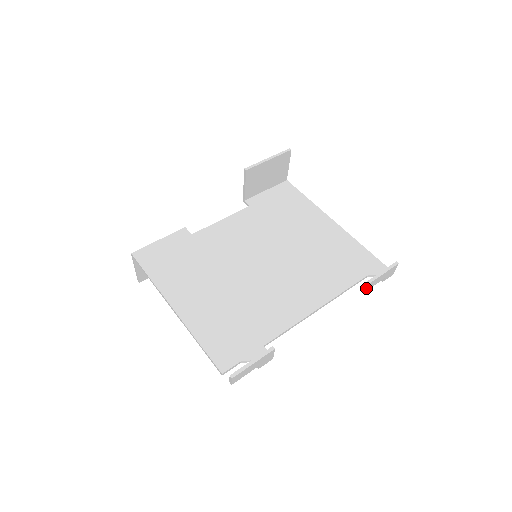
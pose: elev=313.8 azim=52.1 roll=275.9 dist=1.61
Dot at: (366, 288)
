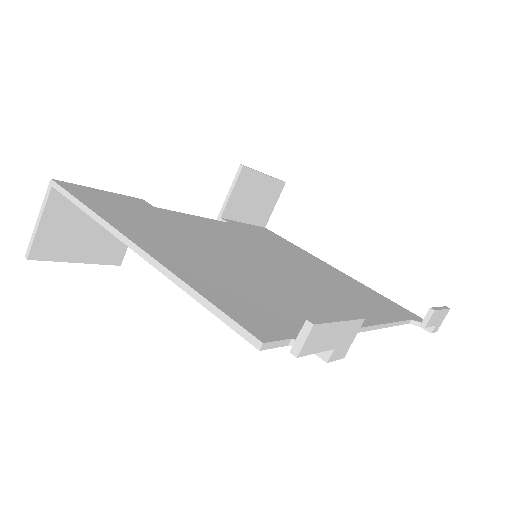
Dot at: (428, 319)
